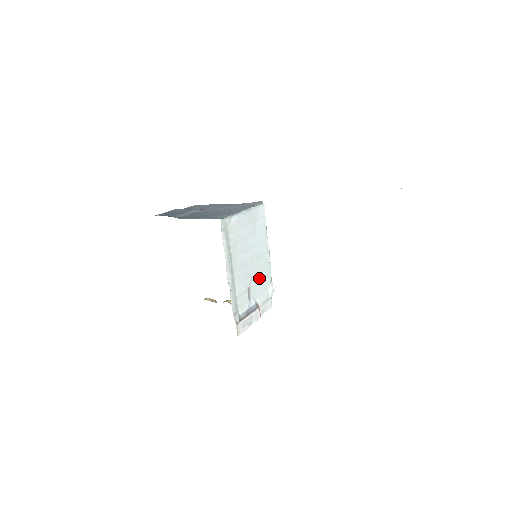
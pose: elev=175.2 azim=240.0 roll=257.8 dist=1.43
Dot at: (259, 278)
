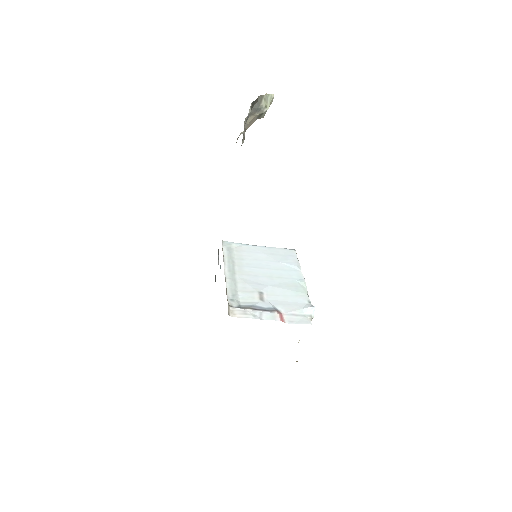
Dot at: (283, 293)
